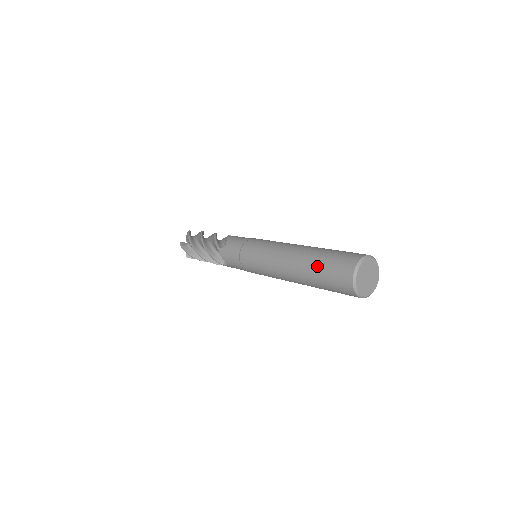
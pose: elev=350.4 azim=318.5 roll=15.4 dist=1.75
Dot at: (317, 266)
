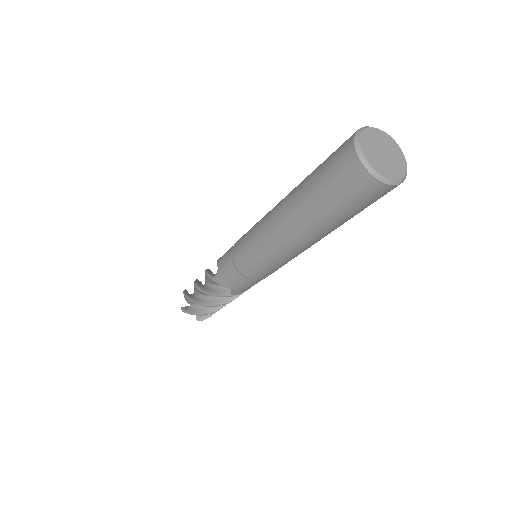
Dot at: (313, 192)
